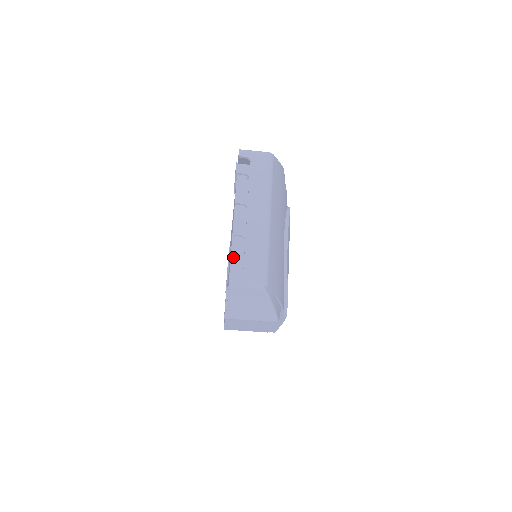
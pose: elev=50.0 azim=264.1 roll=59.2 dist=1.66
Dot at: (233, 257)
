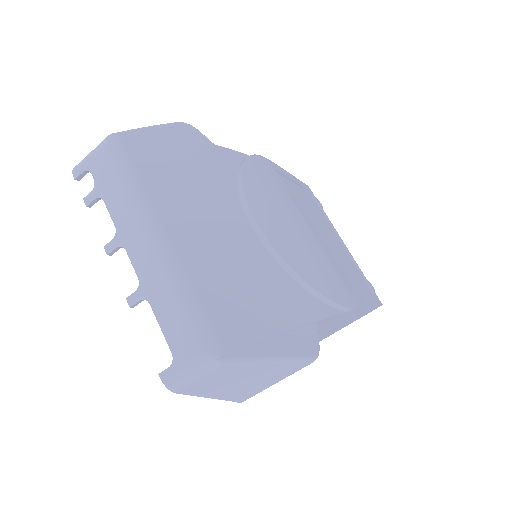
Dot at: occluded
